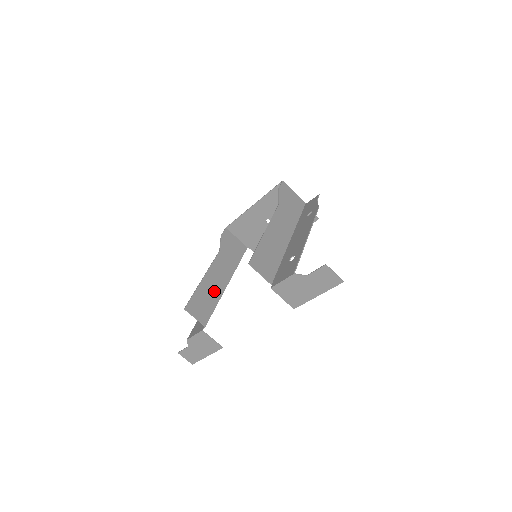
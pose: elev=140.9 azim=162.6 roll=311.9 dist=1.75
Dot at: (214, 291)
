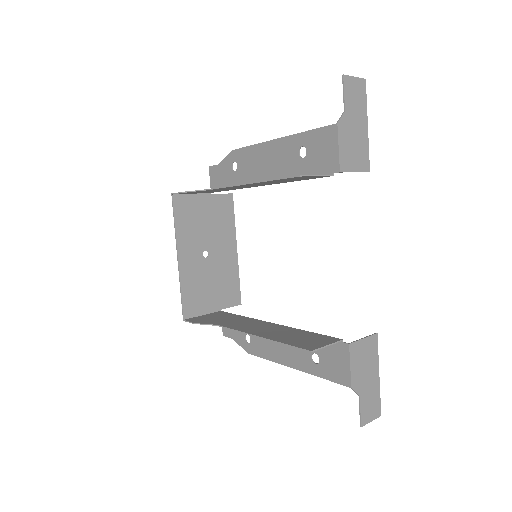
Dot at: (283, 331)
